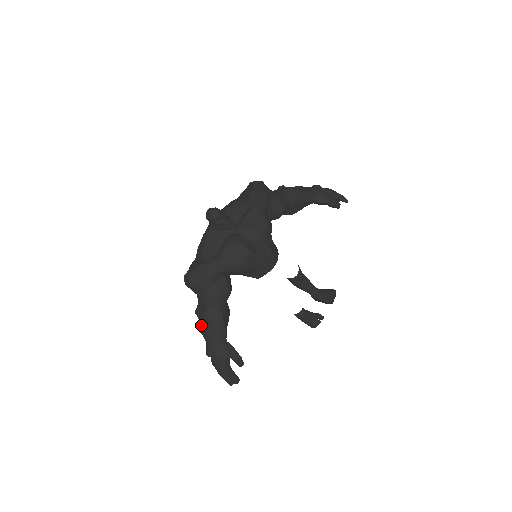
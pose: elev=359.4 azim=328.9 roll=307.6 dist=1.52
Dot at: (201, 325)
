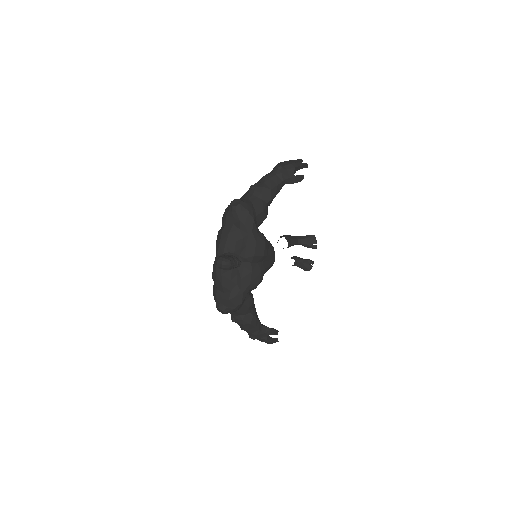
Dot at: (240, 326)
